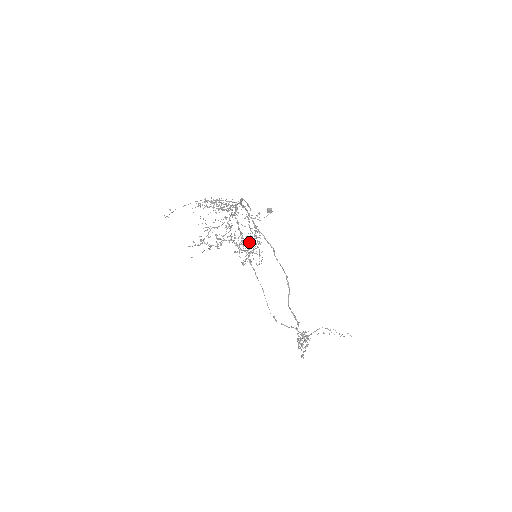
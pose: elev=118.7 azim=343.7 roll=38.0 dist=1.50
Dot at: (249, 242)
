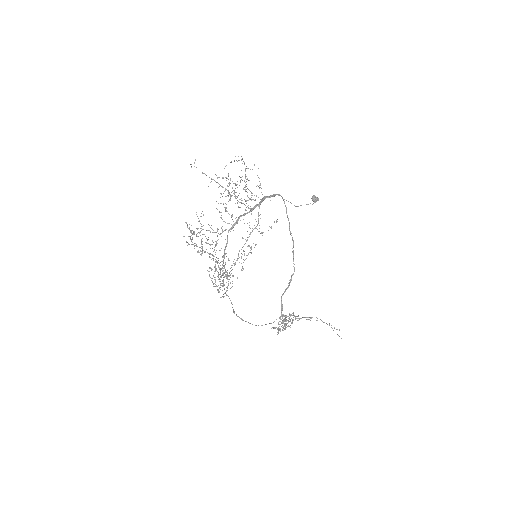
Dot at: occluded
